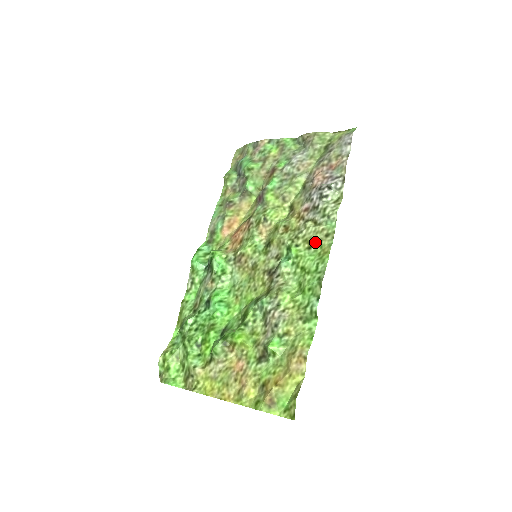
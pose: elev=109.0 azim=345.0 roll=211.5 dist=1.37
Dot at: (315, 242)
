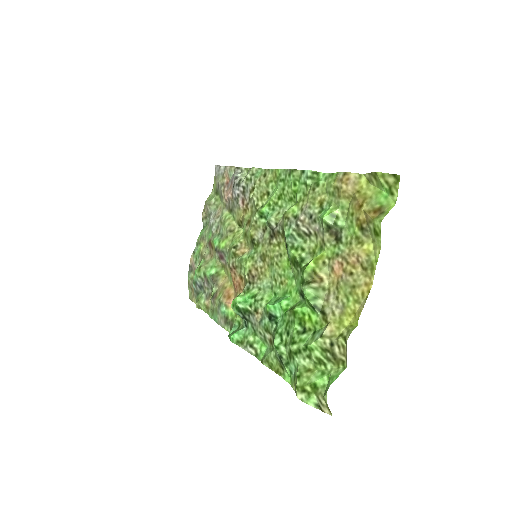
Dot at: (265, 187)
